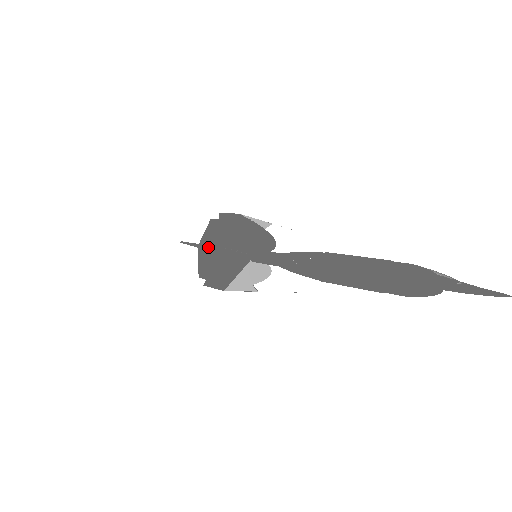
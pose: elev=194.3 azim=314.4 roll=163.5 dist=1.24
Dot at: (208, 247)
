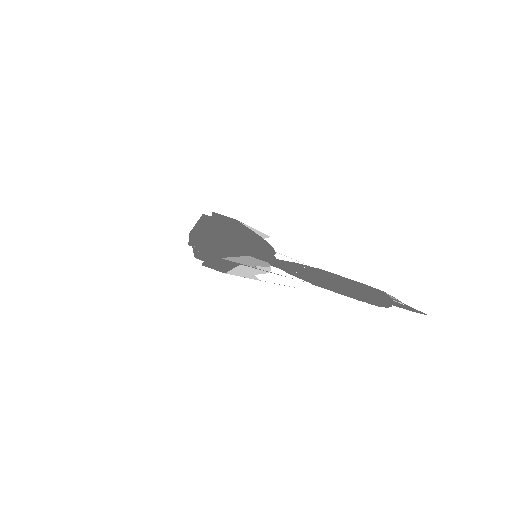
Dot at: (220, 254)
